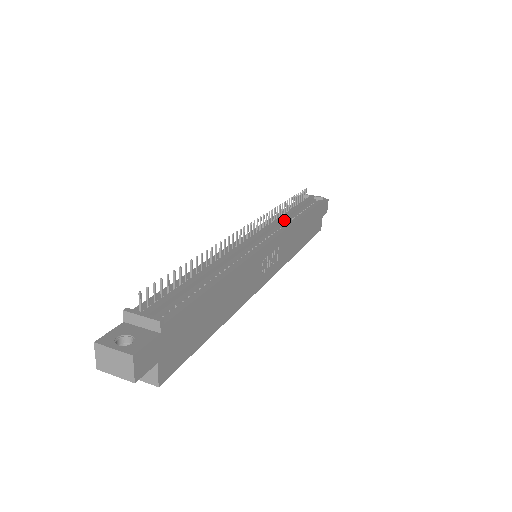
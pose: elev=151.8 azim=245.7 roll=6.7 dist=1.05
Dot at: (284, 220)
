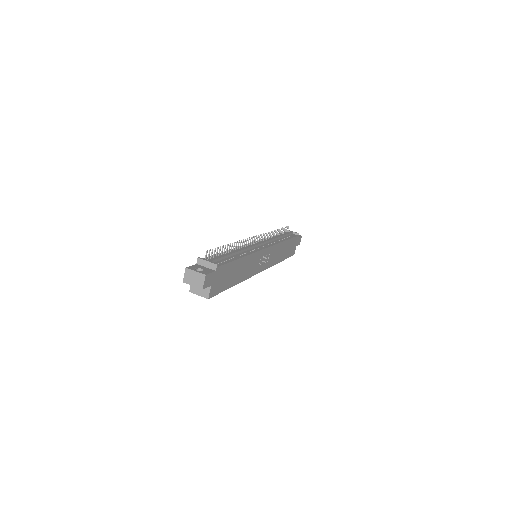
Dot at: (274, 240)
